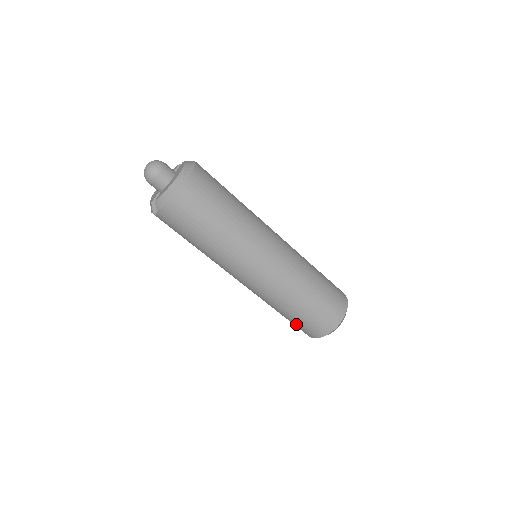
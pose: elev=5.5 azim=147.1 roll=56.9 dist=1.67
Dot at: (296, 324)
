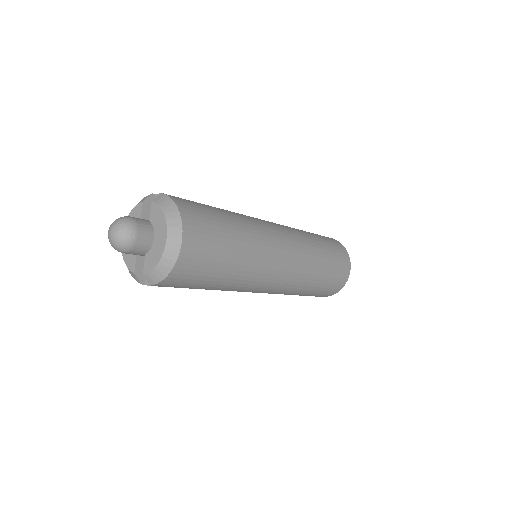
Dot at: occluded
